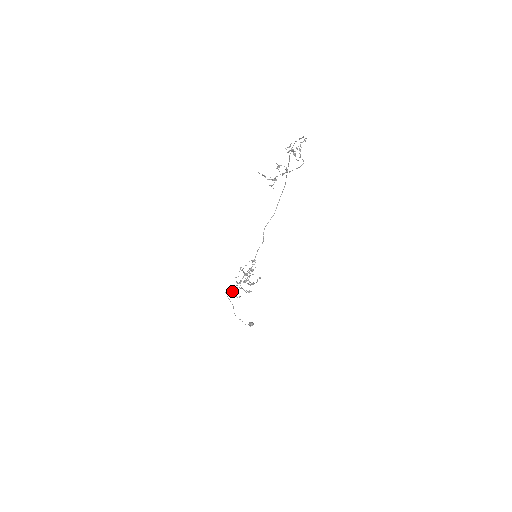
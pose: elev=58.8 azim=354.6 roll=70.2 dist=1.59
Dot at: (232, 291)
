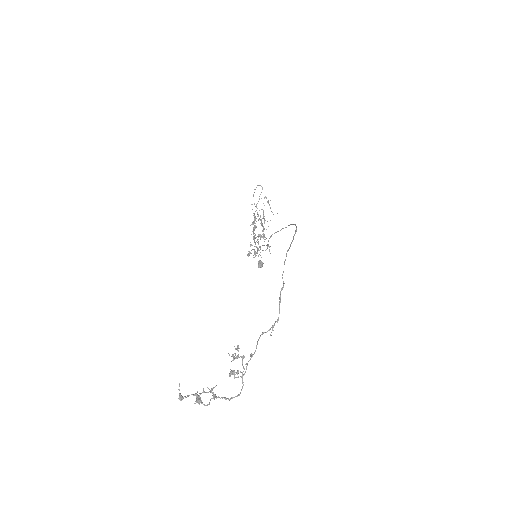
Dot at: (257, 203)
